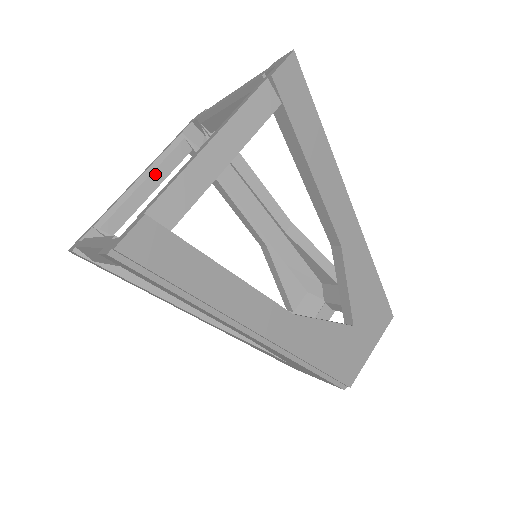
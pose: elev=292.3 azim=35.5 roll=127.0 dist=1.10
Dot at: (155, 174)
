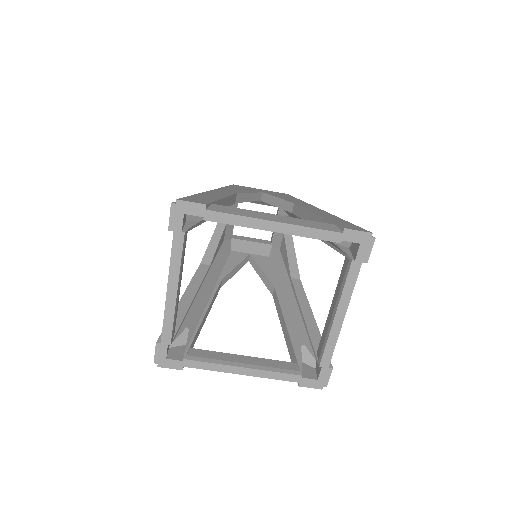
Dot at: occluded
